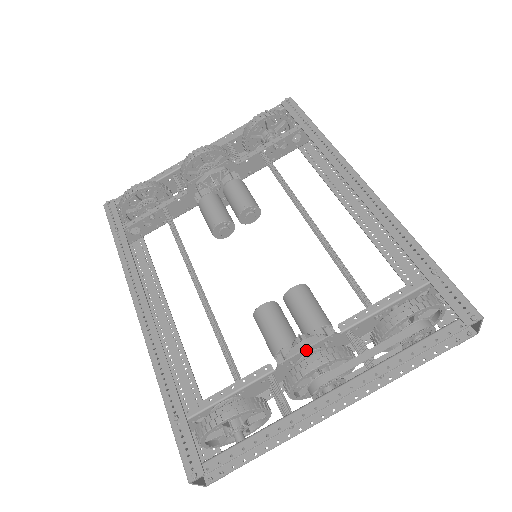
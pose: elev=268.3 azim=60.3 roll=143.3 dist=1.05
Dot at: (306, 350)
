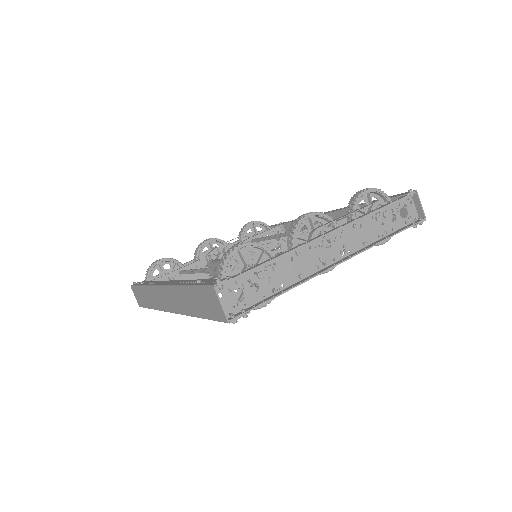
Dot at: (301, 233)
